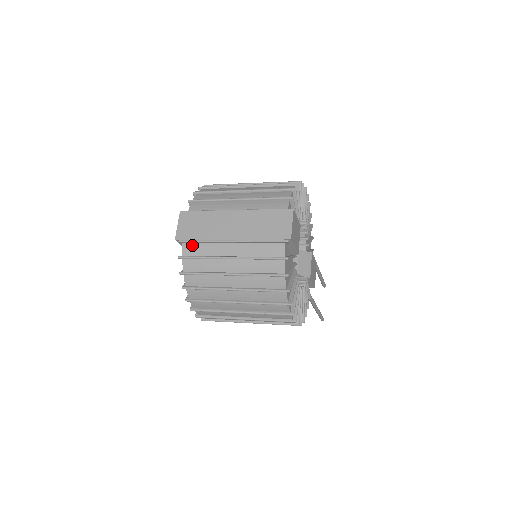
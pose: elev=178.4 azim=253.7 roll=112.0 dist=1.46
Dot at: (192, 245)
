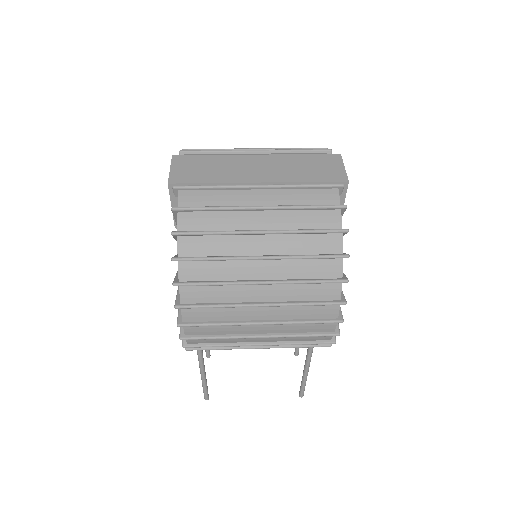
Dot at: (195, 193)
